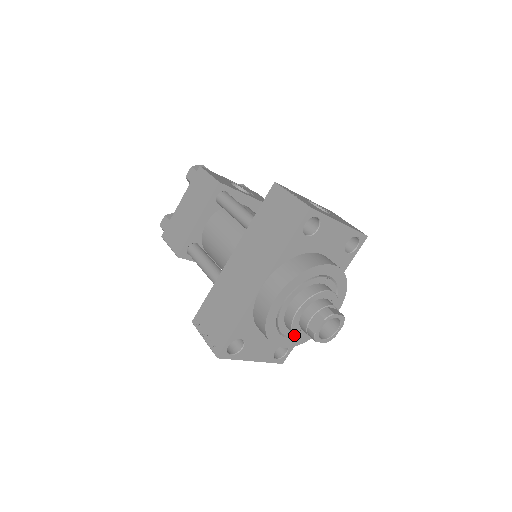
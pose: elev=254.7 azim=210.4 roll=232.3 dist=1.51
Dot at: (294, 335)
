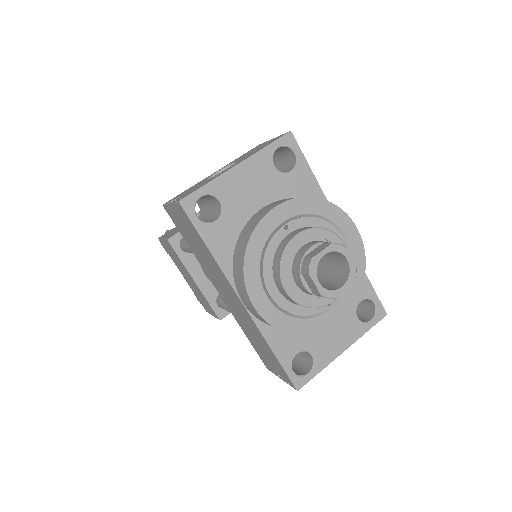
Dot at: occluded
